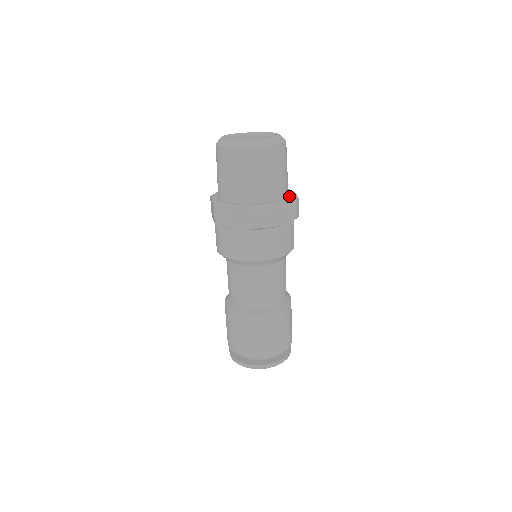
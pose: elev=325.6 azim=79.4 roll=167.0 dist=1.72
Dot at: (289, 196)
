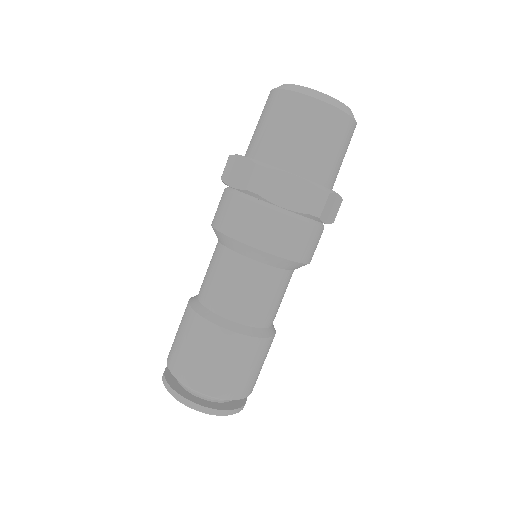
Dot at: occluded
